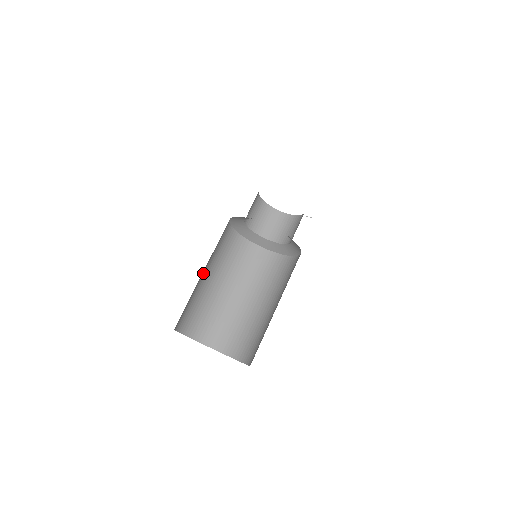
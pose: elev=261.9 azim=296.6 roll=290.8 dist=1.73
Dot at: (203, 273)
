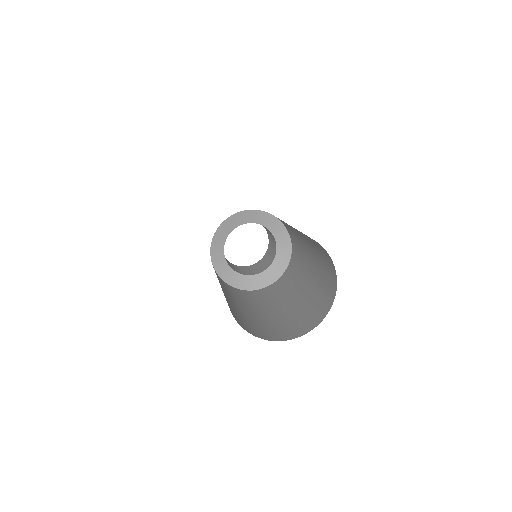
Dot at: occluded
